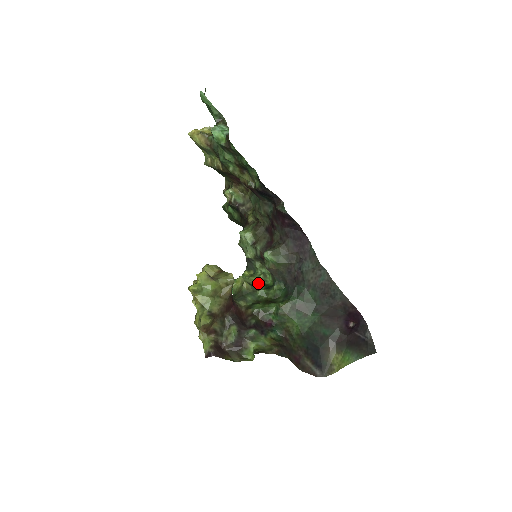
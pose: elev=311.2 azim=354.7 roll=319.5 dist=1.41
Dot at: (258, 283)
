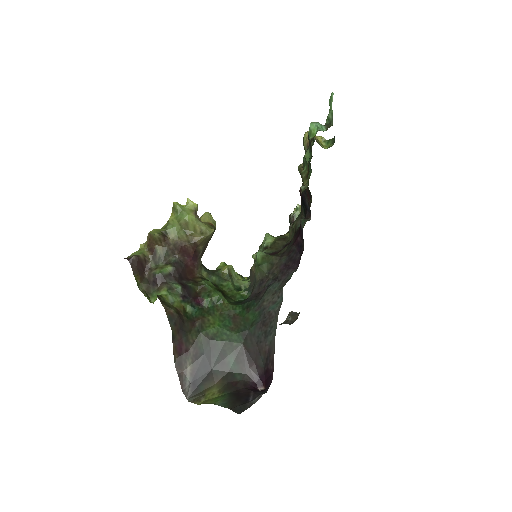
Dot at: (238, 283)
